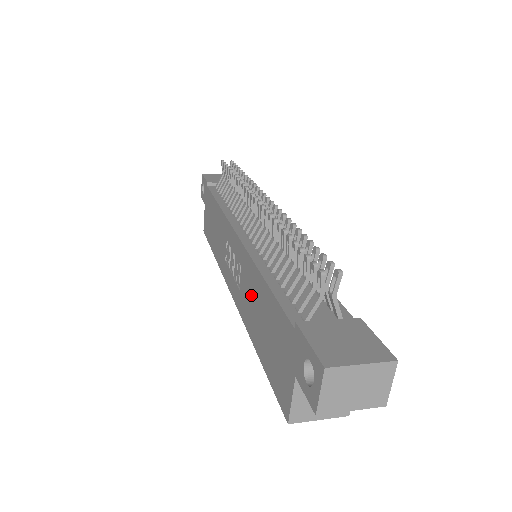
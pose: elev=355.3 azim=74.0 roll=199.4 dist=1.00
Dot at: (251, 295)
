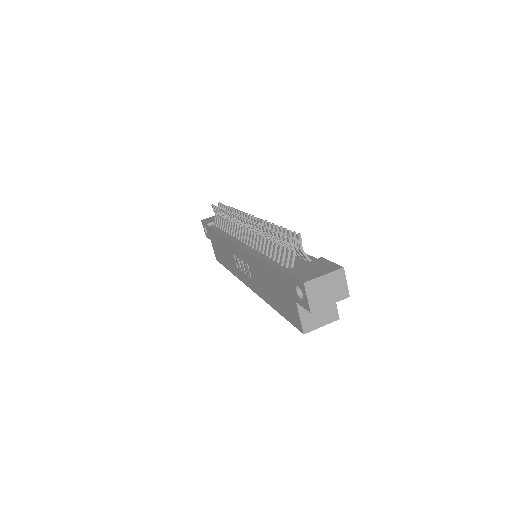
Dot at: (259, 277)
